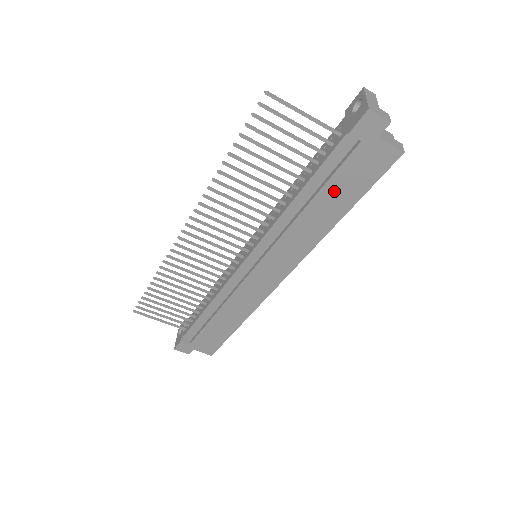
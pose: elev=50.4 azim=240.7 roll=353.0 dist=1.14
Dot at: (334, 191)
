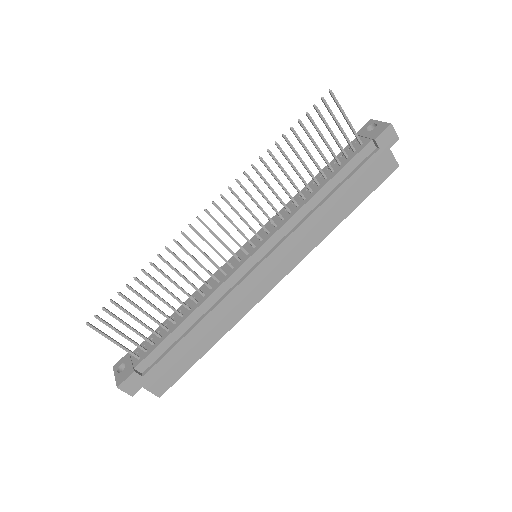
Dot at: (350, 189)
